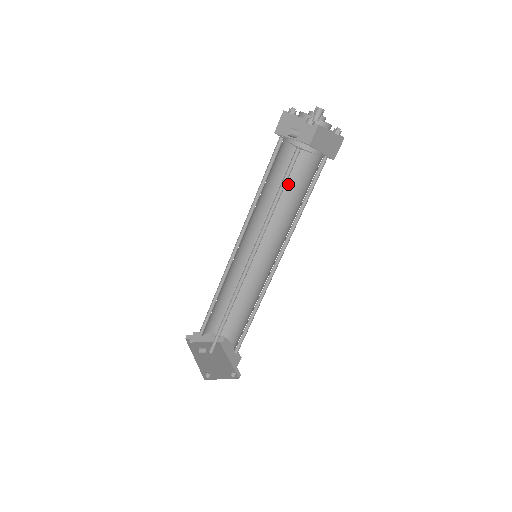
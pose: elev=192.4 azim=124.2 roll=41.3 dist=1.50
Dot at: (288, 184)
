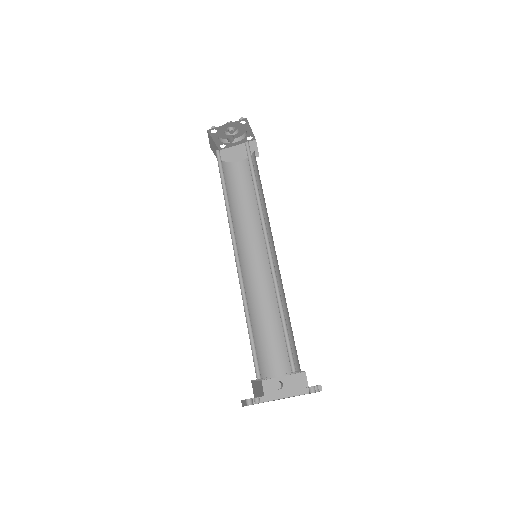
Dot at: (231, 196)
